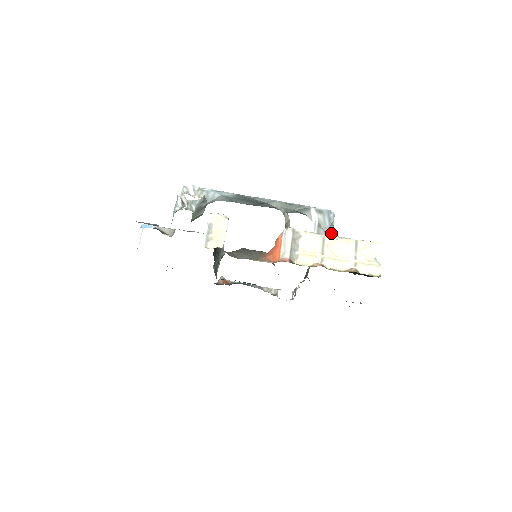
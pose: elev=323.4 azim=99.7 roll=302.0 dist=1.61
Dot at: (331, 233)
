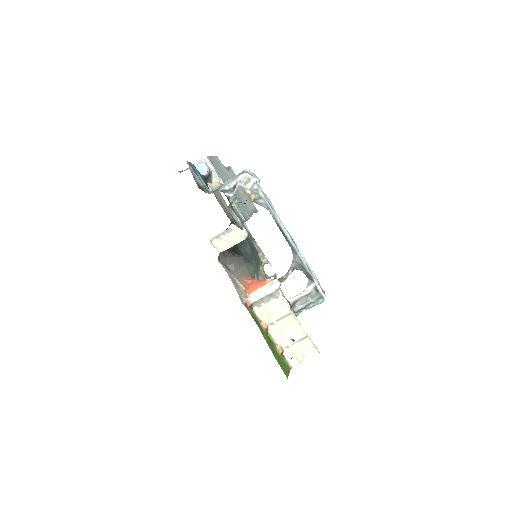
Dot at: (305, 309)
